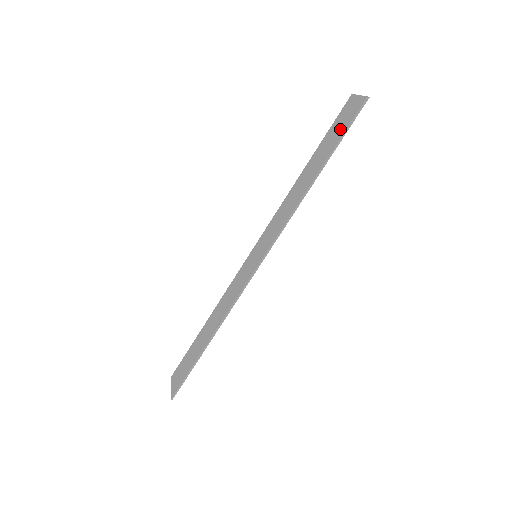
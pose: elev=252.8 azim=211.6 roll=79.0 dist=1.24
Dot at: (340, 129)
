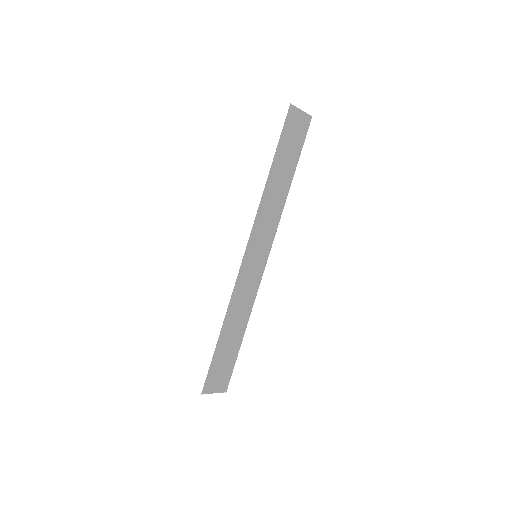
Dot at: (288, 136)
